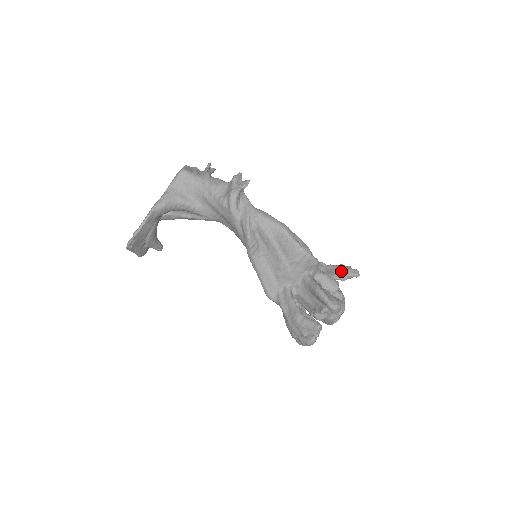
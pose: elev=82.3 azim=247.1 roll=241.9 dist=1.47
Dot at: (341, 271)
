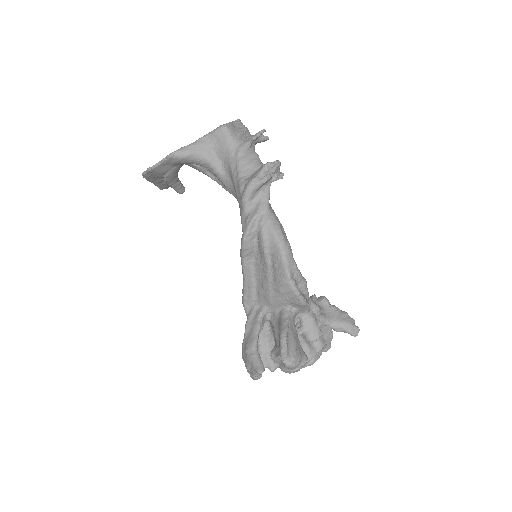
Dot at: (339, 321)
